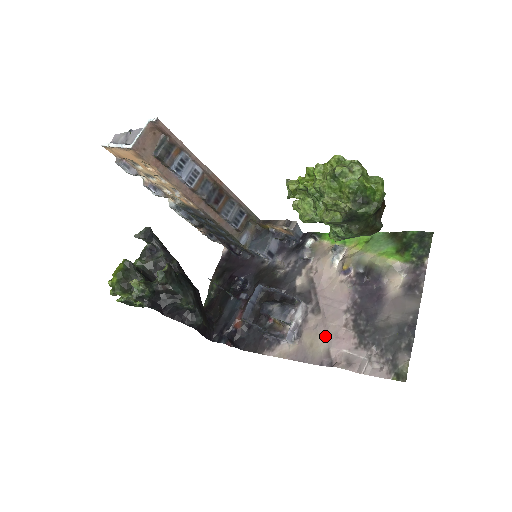
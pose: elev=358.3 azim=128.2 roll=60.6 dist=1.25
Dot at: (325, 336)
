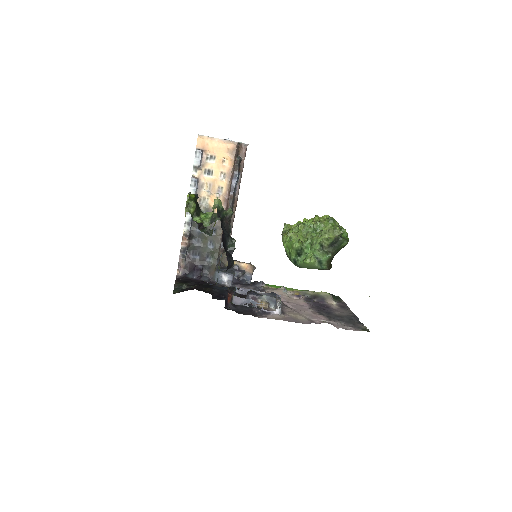
Dot at: (303, 315)
